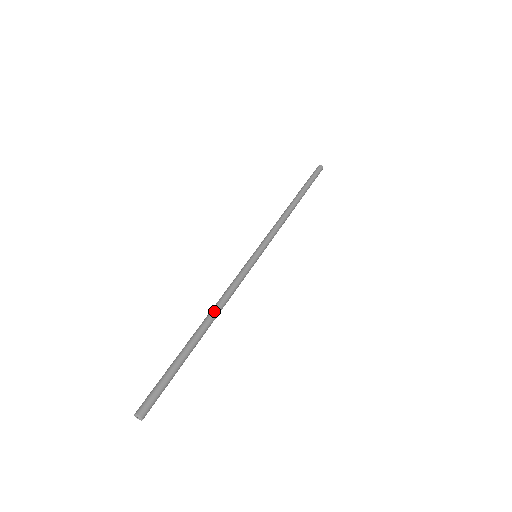
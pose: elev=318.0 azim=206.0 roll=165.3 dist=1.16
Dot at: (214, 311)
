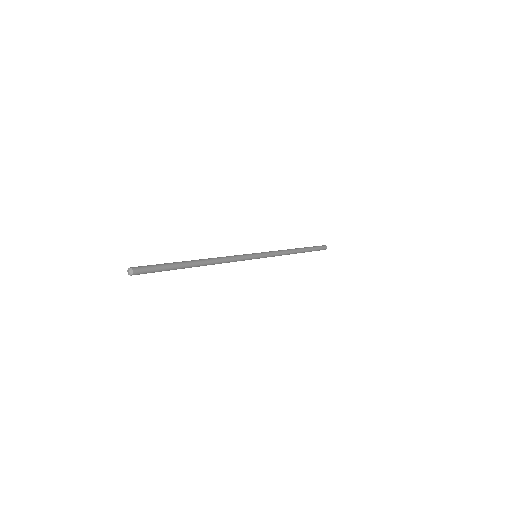
Dot at: (213, 259)
